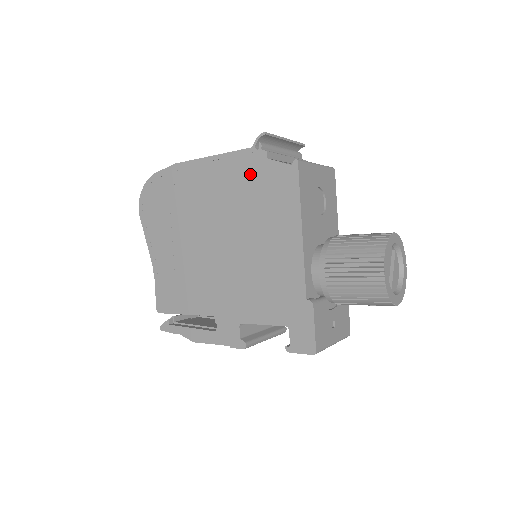
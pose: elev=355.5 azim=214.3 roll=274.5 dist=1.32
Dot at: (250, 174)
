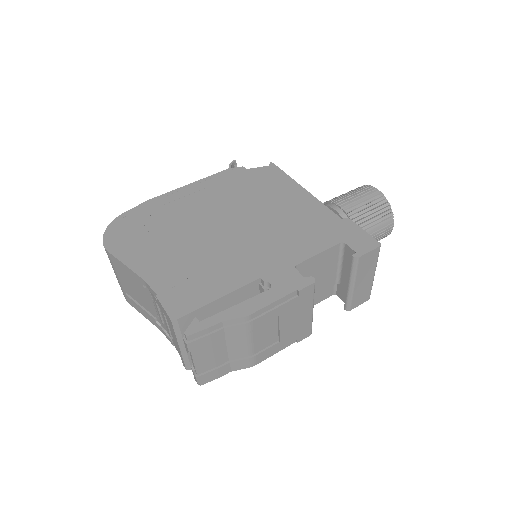
Dot at: (236, 180)
